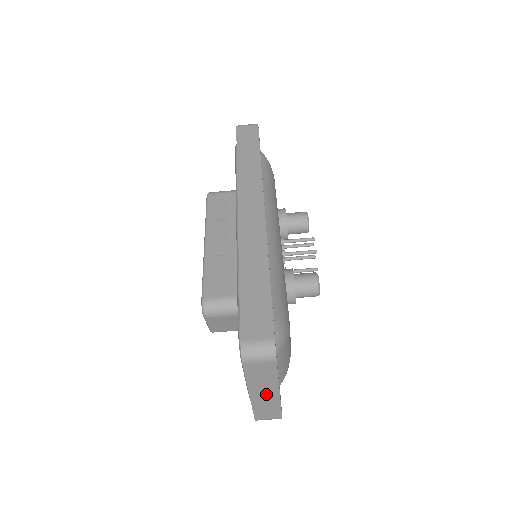
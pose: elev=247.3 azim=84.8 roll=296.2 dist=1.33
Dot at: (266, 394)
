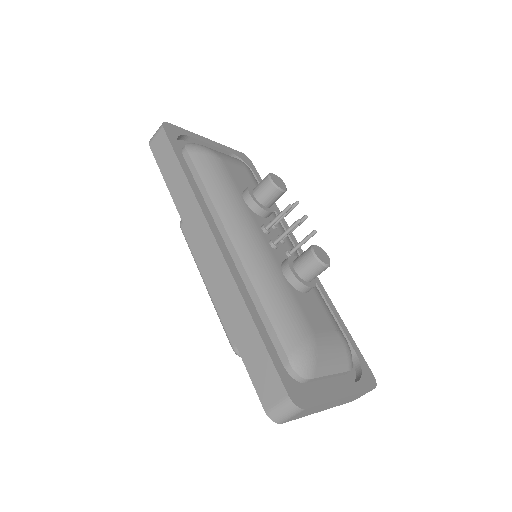
Dot at: (334, 403)
